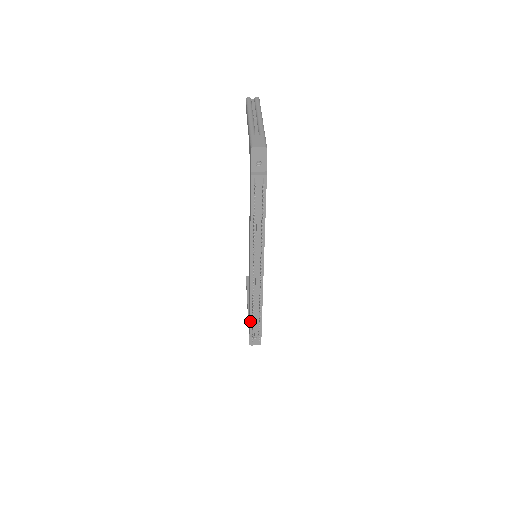
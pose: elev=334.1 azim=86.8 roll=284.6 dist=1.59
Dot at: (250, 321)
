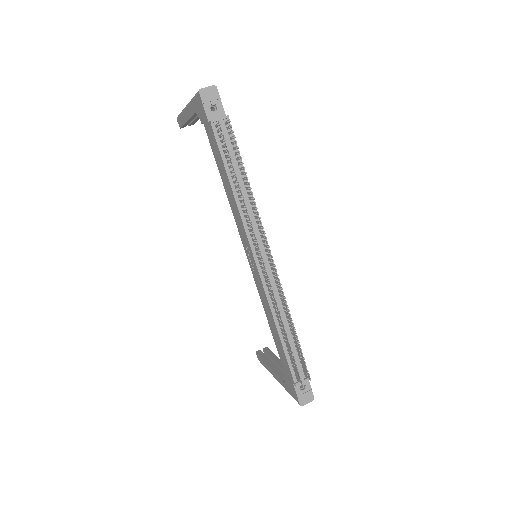
Dot at: (286, 356)
